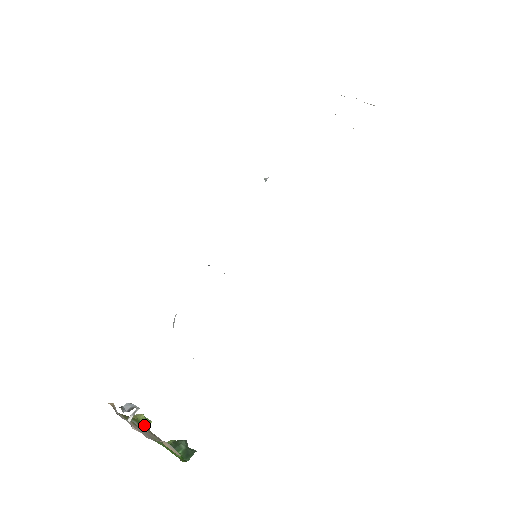
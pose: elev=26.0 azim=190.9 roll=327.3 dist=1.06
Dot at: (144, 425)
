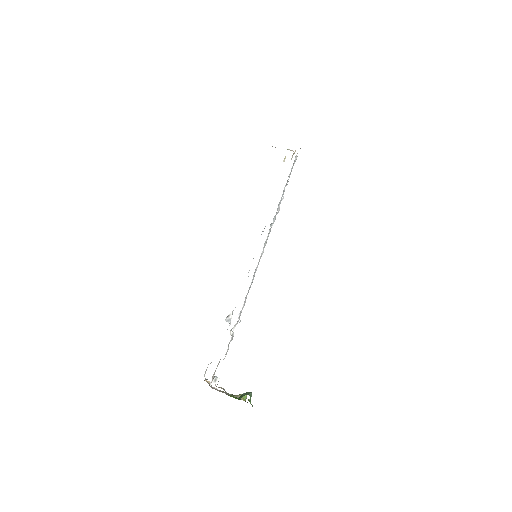
Dot at: (236, 395)
